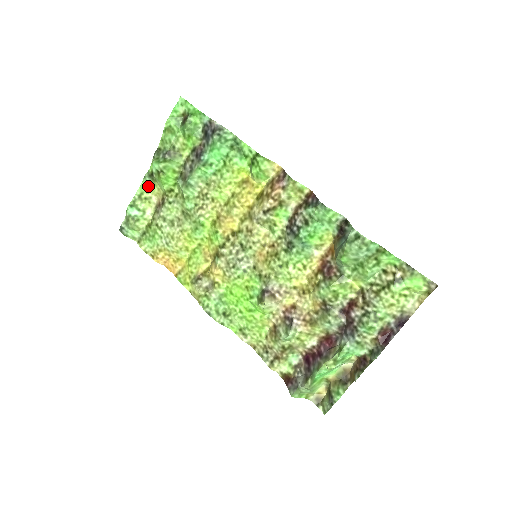
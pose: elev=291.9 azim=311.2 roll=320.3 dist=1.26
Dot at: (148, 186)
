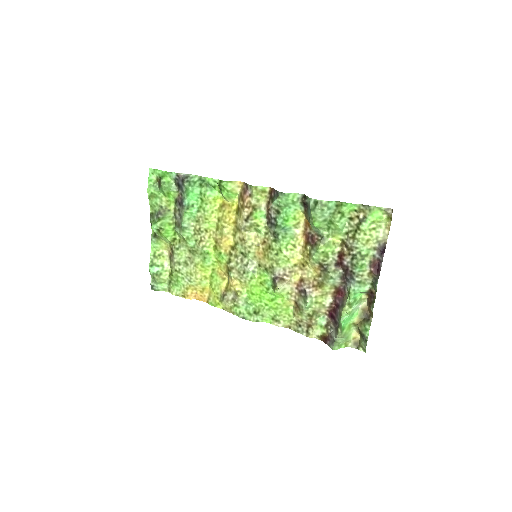
Dot at: (156, 245)
